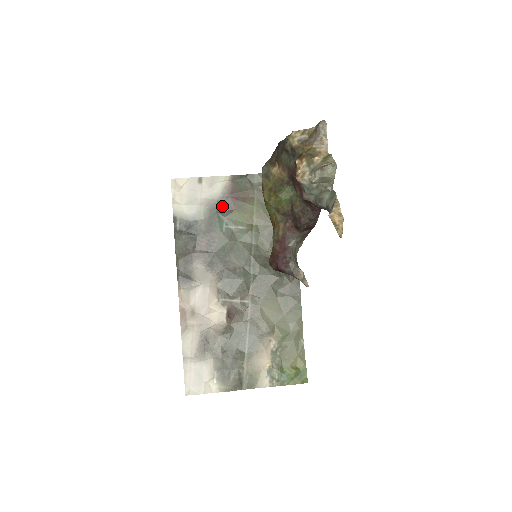
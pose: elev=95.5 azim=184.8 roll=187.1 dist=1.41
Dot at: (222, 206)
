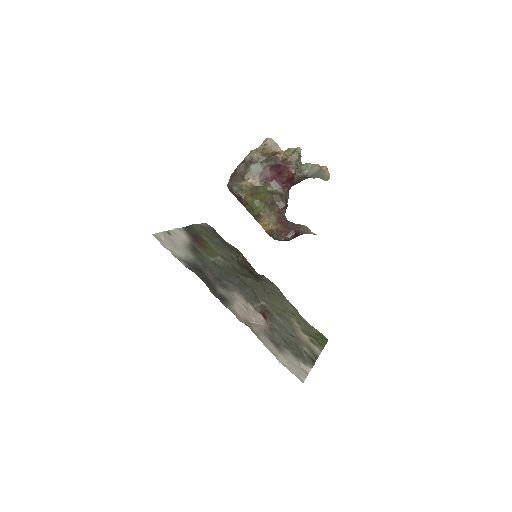
Dot at: (195, 247)
